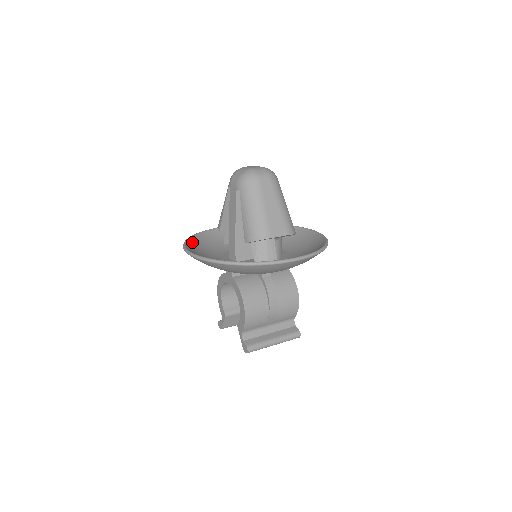
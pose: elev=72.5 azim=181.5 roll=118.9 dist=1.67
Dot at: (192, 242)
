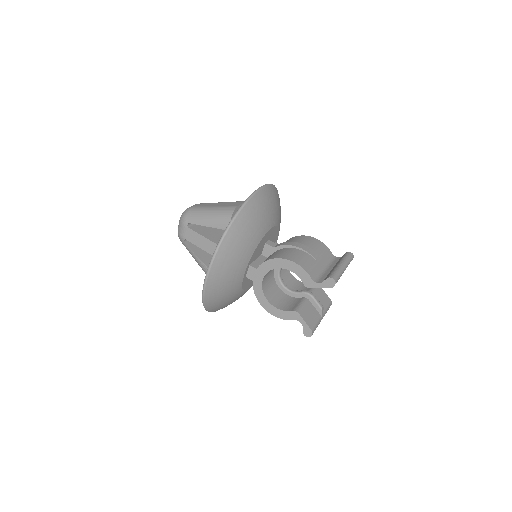
Dot at: occluded
